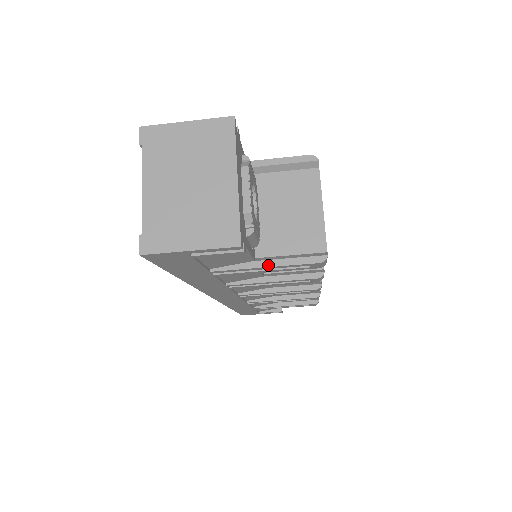
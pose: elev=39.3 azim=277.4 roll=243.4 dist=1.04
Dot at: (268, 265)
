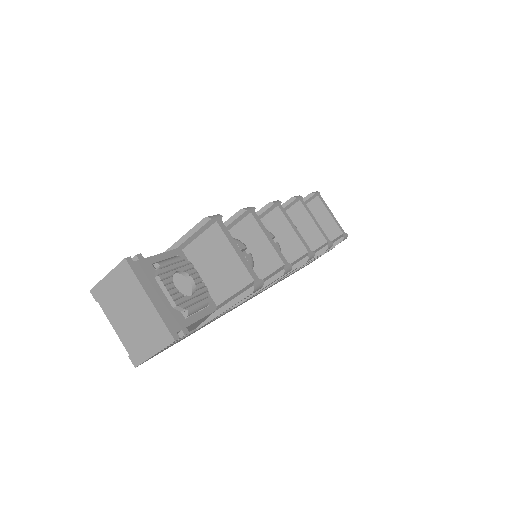
Dot at: (224, 310)
